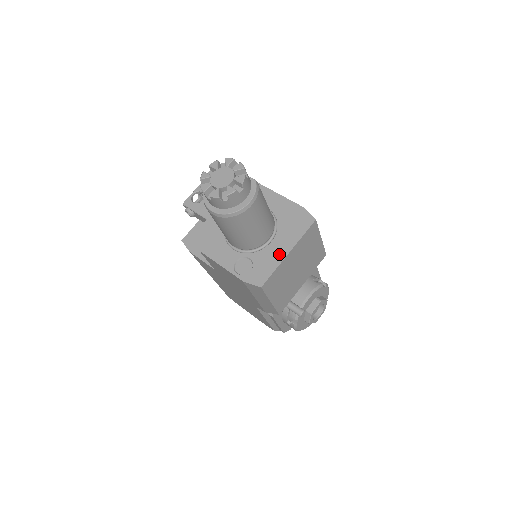
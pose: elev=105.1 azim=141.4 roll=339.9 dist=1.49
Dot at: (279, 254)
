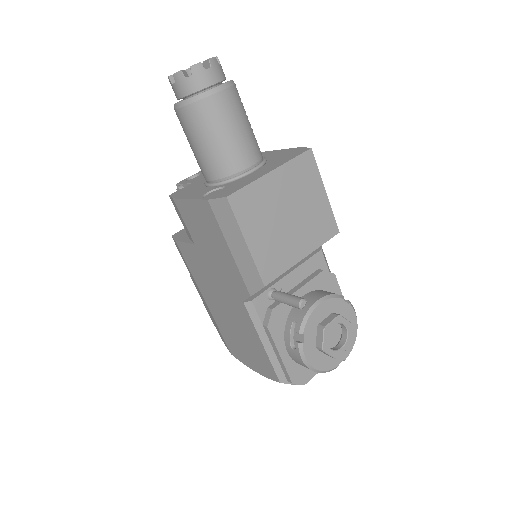
Dot at: (259, 174)
